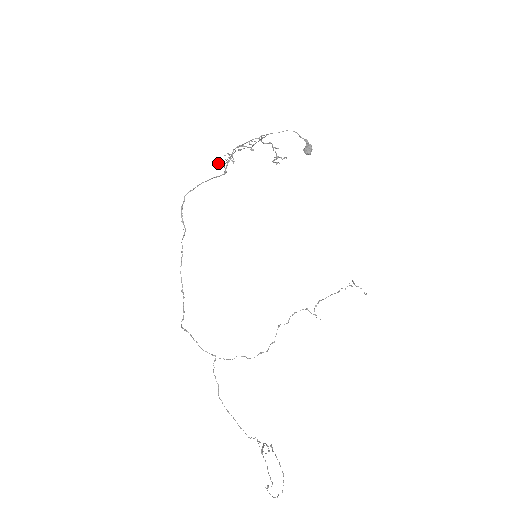
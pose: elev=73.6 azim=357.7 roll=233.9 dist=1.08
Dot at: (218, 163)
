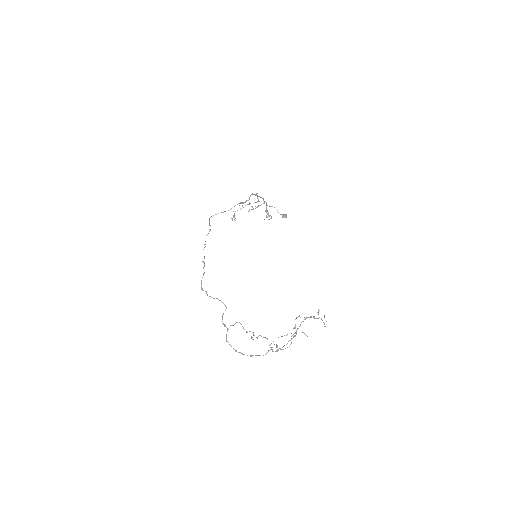
Dot at: occluded
